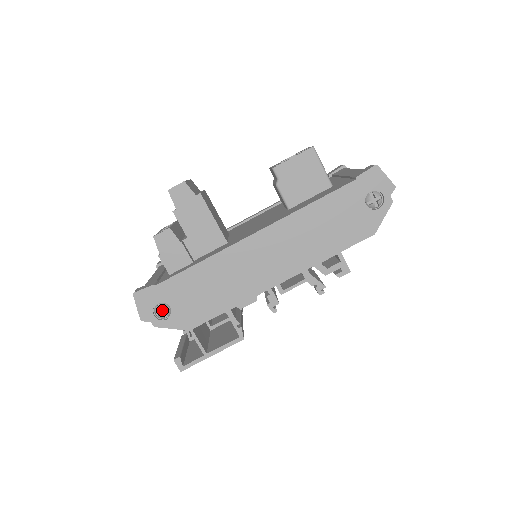
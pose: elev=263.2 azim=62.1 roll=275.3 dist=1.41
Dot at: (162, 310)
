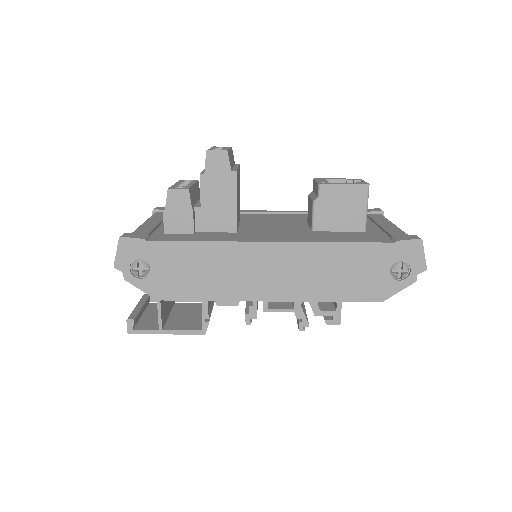
Dot at: (140, 267)
